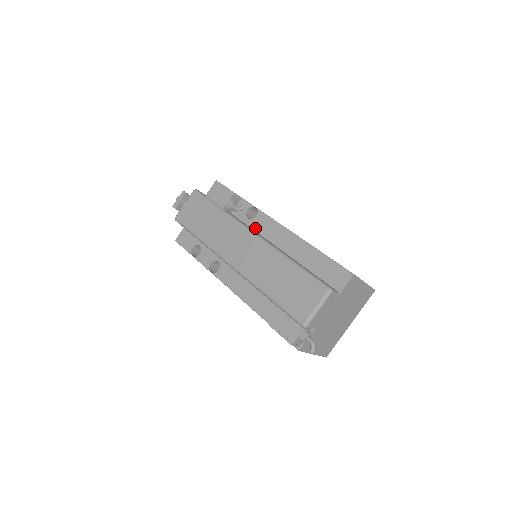
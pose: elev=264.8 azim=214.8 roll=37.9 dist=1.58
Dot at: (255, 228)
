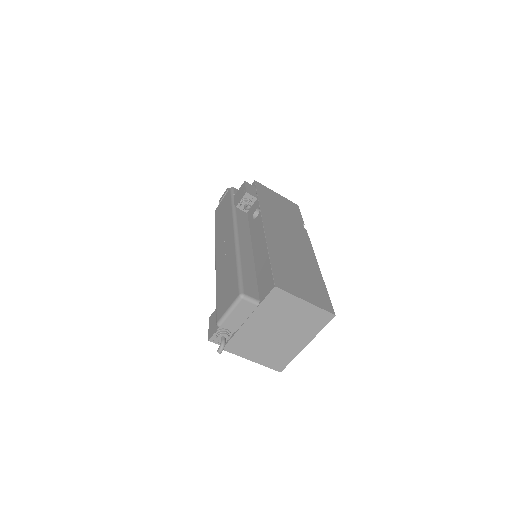
Dot at: (251, 228)
